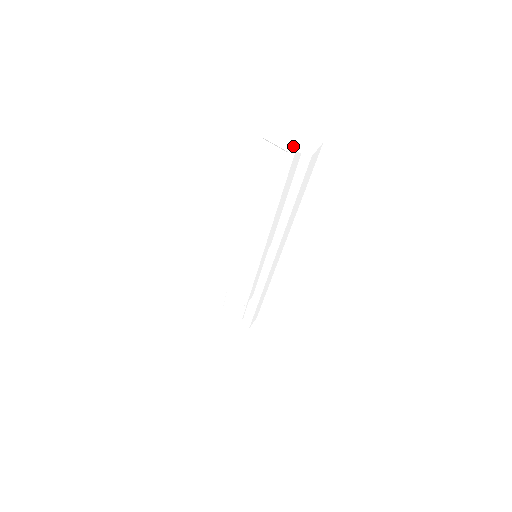
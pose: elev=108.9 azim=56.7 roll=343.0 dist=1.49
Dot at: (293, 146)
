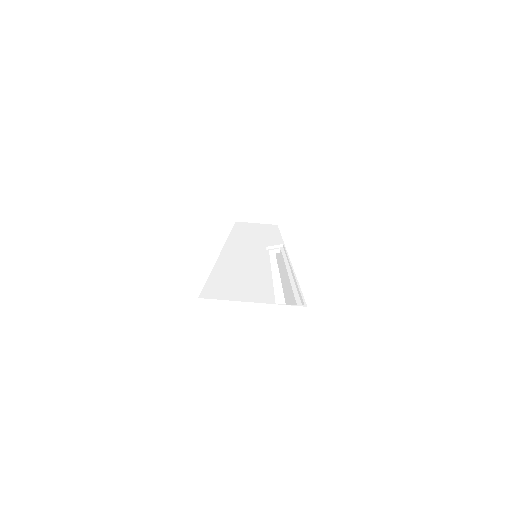
Dot at: (266, 346)
